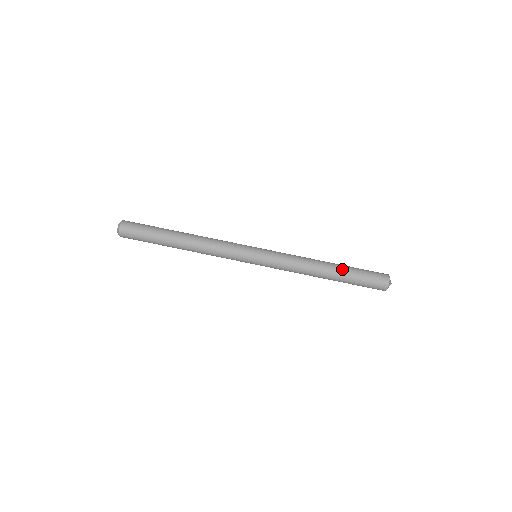
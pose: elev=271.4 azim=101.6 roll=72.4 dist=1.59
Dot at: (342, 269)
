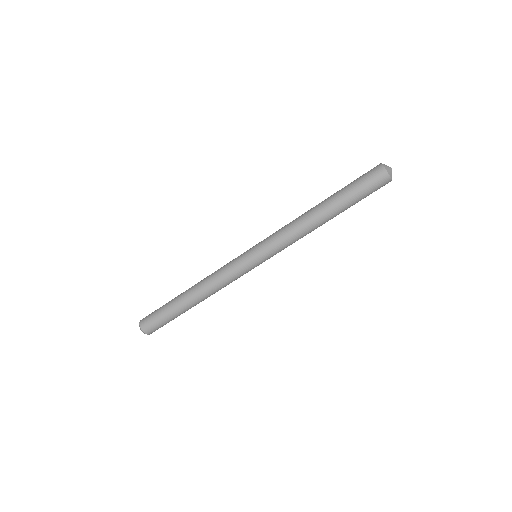
Dot at: (331, 196)
